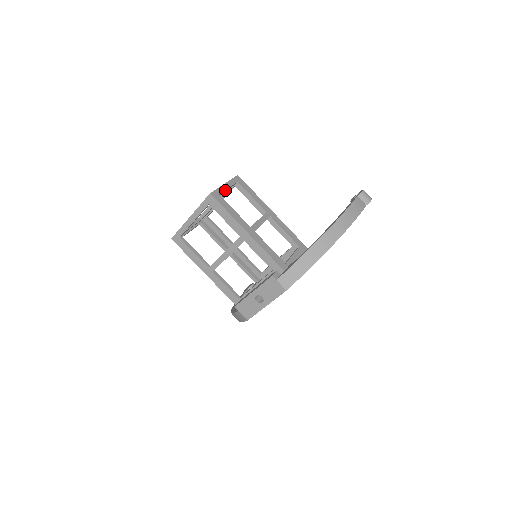
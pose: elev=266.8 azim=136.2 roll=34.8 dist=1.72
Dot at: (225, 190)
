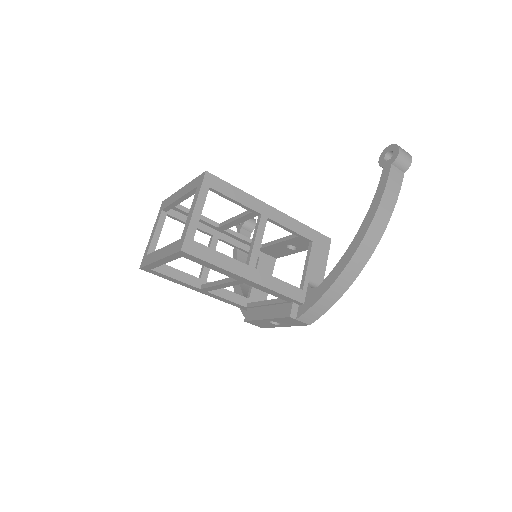
Dot at: (198, 220)
